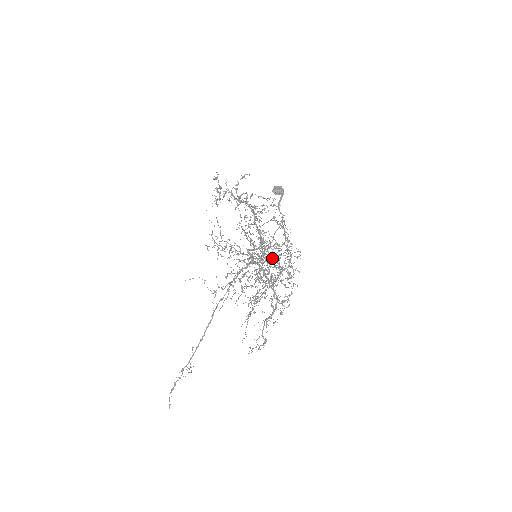
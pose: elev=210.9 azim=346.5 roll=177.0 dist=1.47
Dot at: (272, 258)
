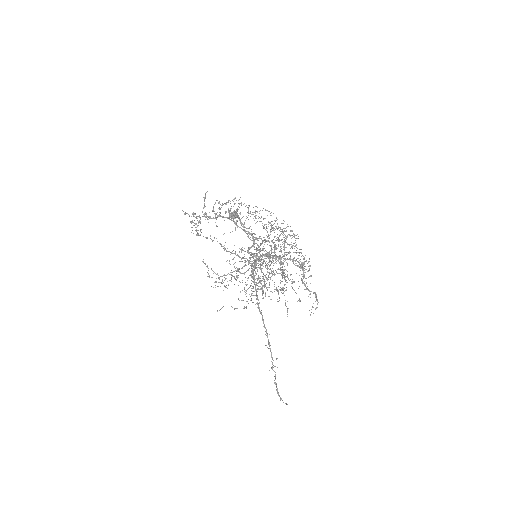
Dot at: occluded
